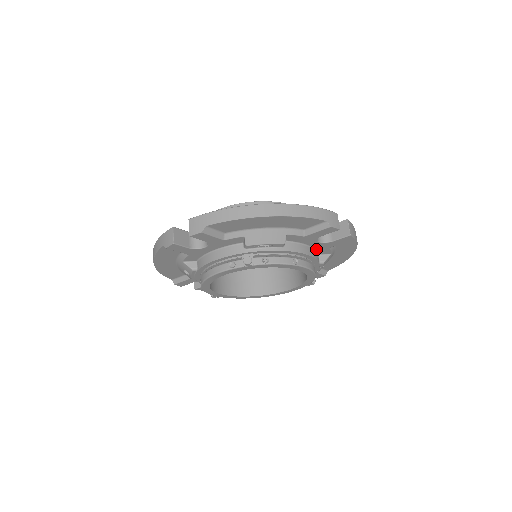
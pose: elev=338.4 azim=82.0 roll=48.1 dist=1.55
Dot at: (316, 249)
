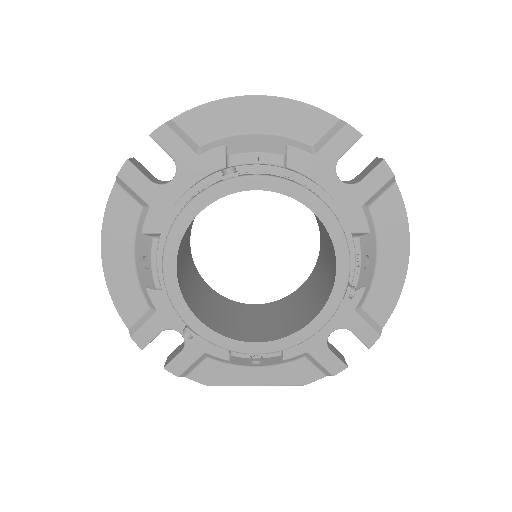
Dot at: (341, 210)
